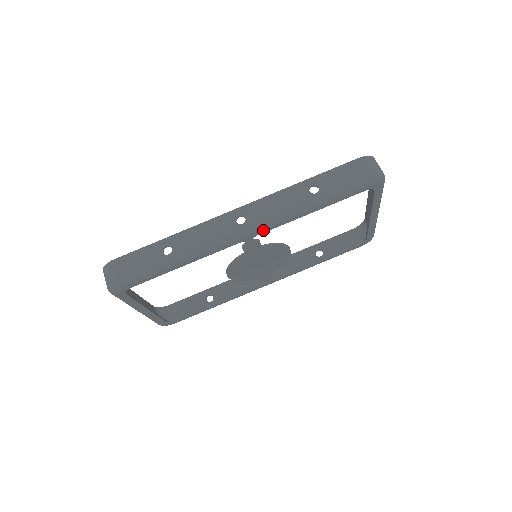
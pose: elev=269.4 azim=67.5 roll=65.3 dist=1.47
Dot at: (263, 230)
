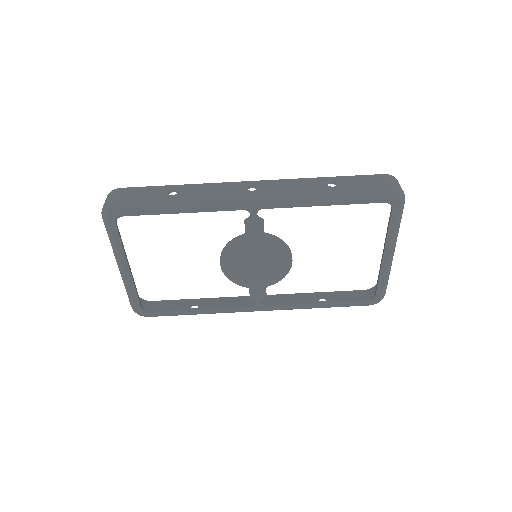
Dot at: (270, 204)
